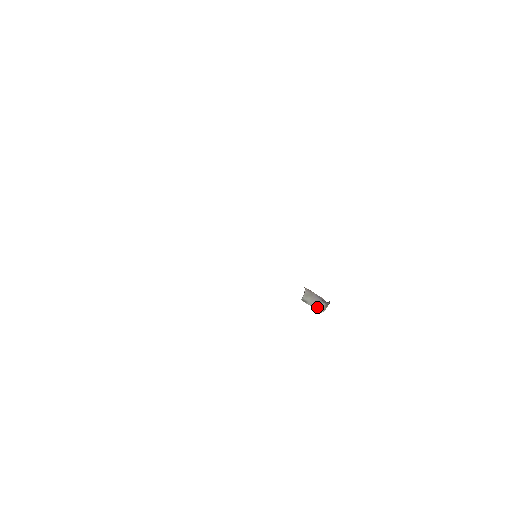
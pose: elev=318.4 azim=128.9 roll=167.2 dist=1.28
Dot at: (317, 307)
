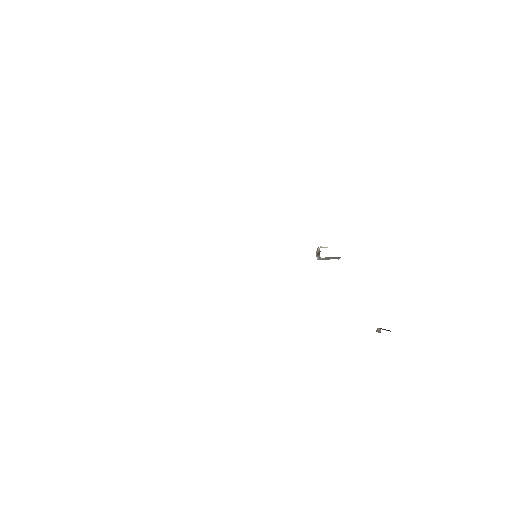
Dot at: occluded
